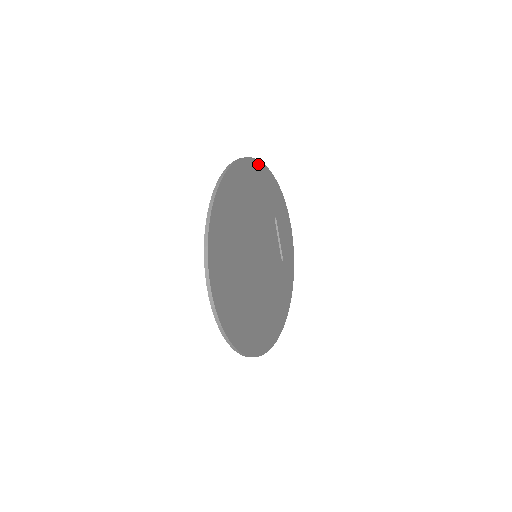
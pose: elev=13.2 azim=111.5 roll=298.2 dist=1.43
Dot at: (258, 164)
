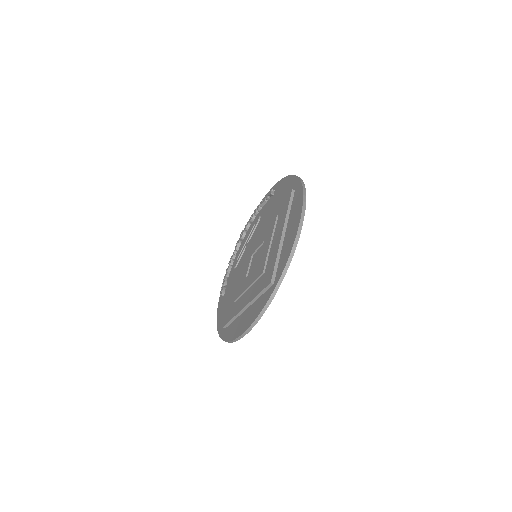
Dot at: occluded
